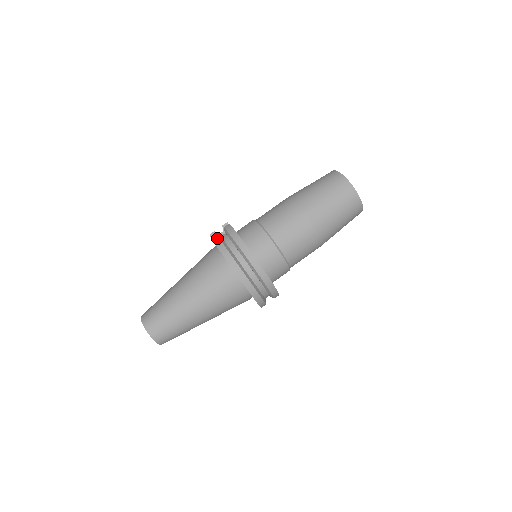
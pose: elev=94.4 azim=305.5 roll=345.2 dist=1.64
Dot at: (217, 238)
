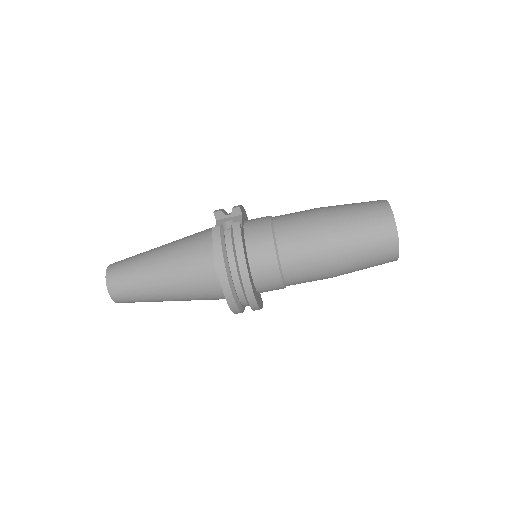
Dot at: (218, 237)
